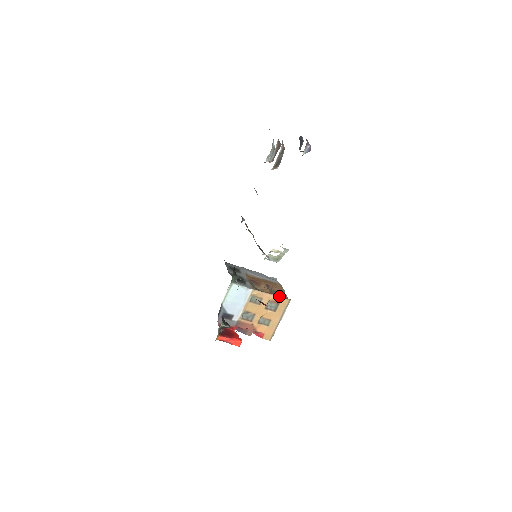
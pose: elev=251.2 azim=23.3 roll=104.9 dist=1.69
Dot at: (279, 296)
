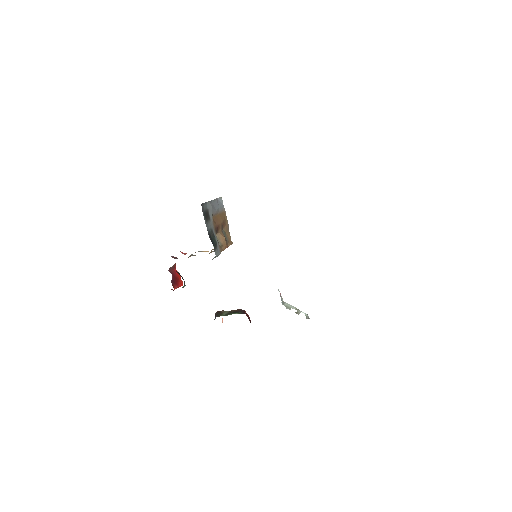
Dot at: (229, 244)
